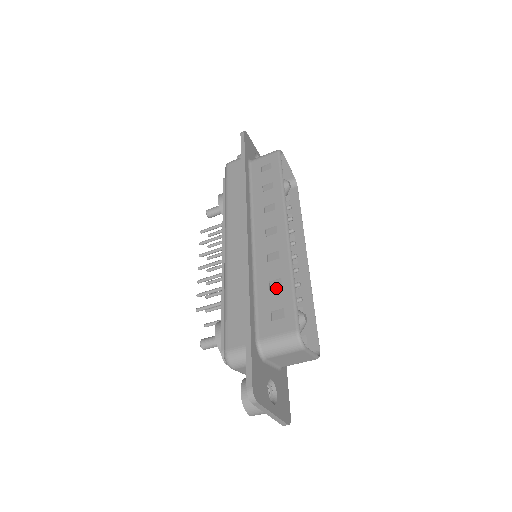
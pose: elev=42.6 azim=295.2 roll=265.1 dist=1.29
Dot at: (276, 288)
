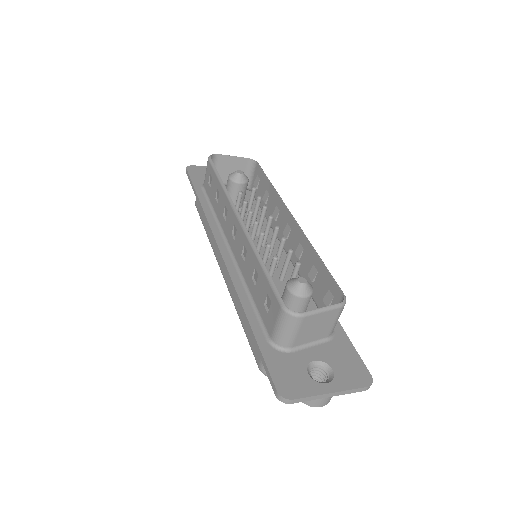
Dot at: (256, 280)
